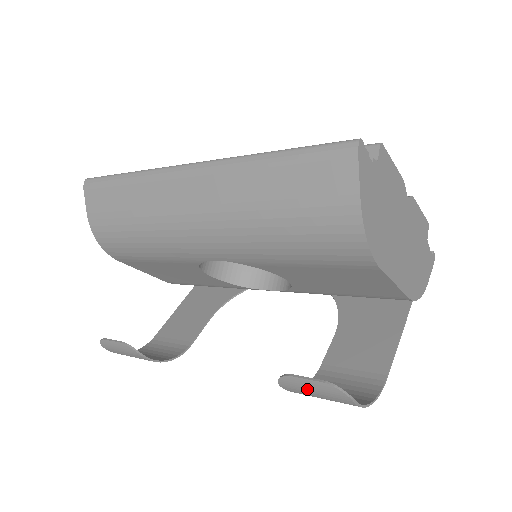
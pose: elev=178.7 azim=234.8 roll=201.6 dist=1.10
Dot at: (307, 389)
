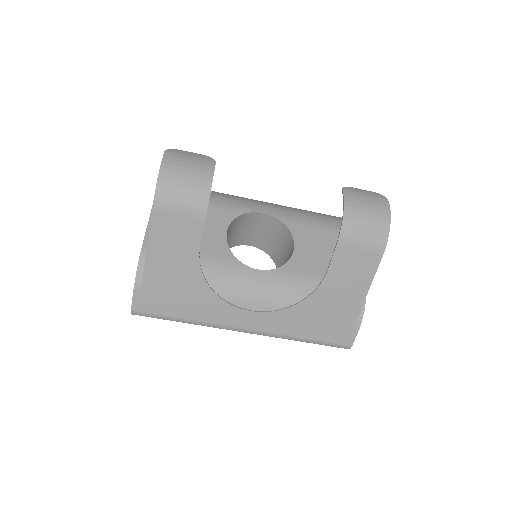
Dot at: (361, 193)
